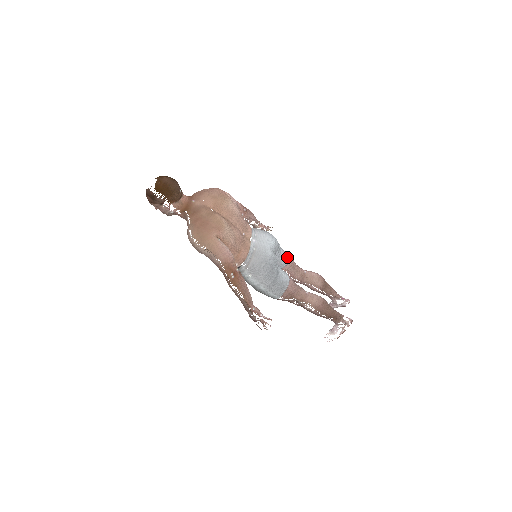
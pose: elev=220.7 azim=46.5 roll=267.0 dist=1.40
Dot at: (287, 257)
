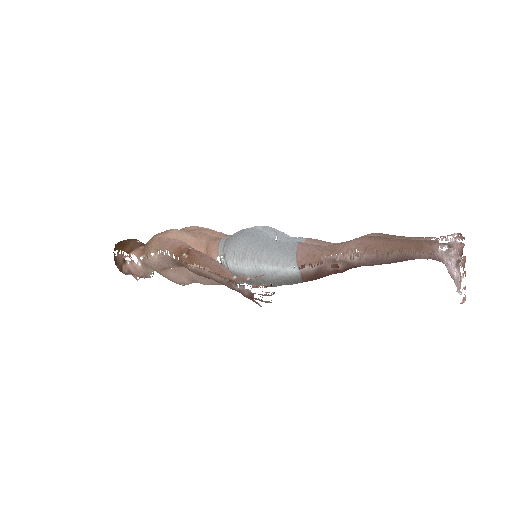
Dot at: (302, 238)
